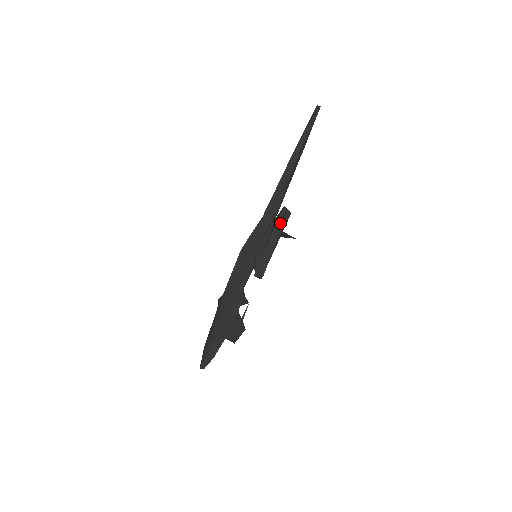
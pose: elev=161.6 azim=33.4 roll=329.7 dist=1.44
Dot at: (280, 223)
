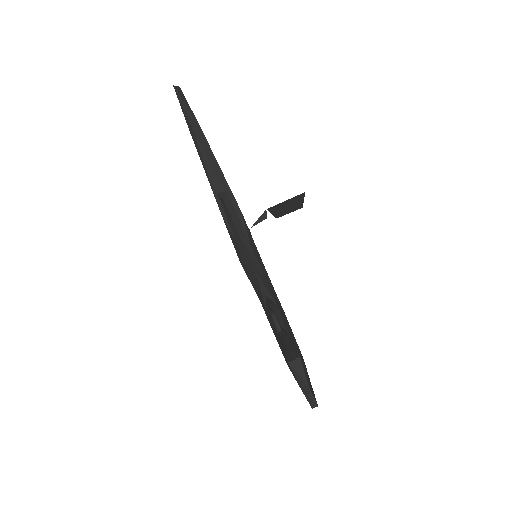
Dot at: (226, 211)
